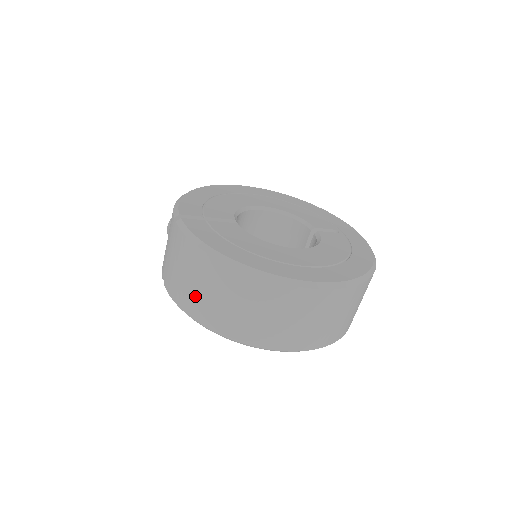
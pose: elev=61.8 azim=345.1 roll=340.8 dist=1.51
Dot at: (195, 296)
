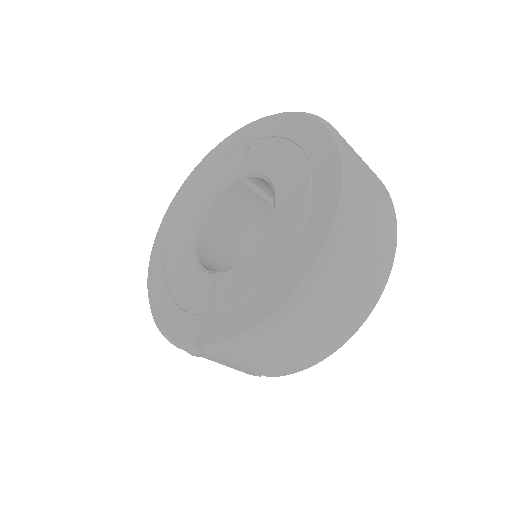
Dot at: (308, 350)
